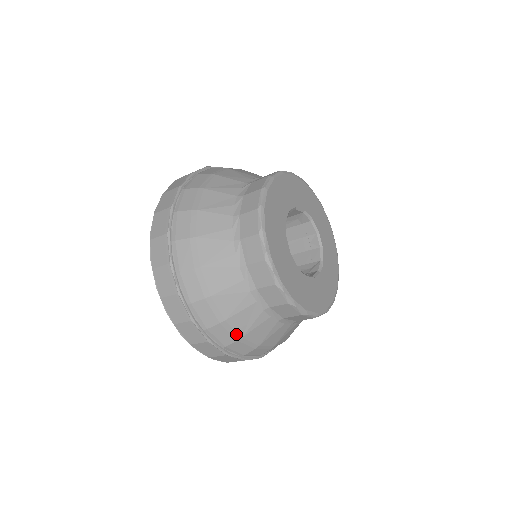
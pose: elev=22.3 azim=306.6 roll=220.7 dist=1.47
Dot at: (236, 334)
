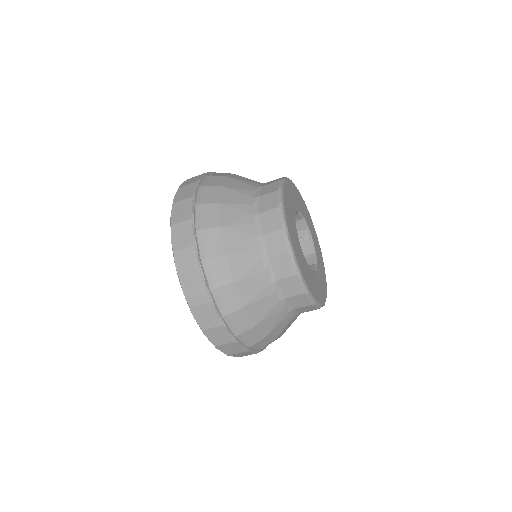
Dot at: (230, 275)
